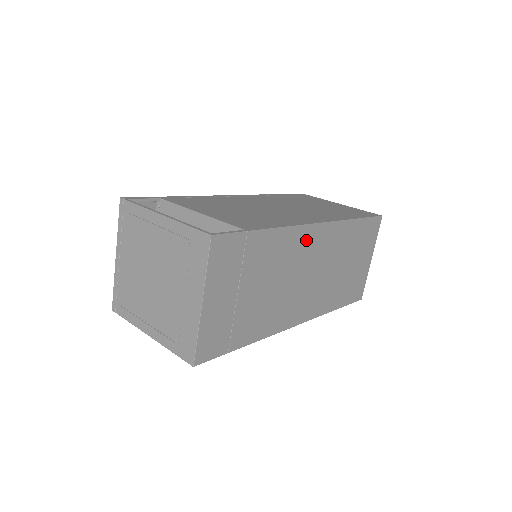
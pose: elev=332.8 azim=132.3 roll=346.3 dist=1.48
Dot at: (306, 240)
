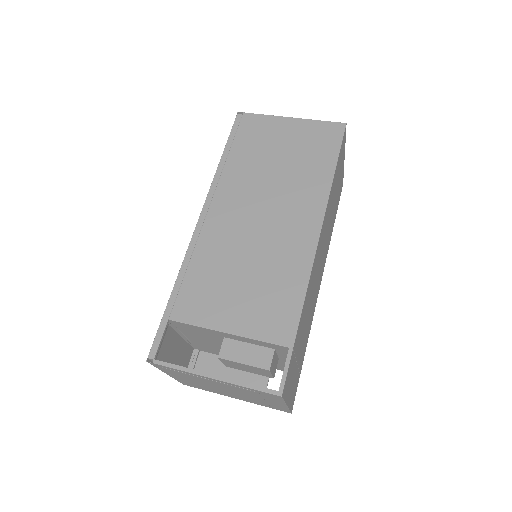
Dot at: (315, 263)
